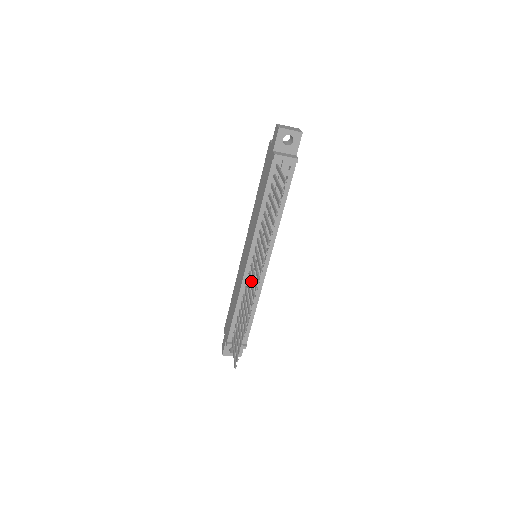
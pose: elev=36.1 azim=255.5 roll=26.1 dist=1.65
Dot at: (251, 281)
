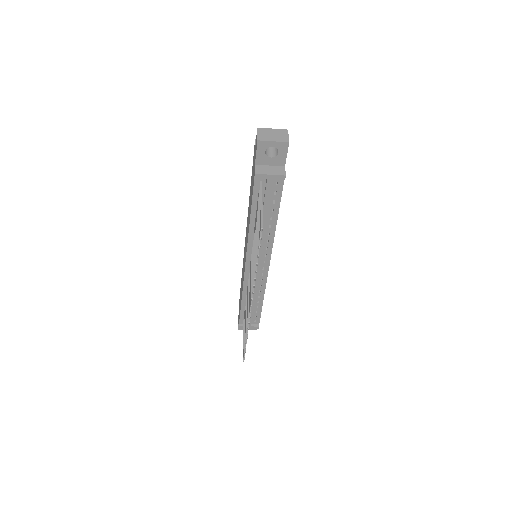
Dot at: (249, 290)
